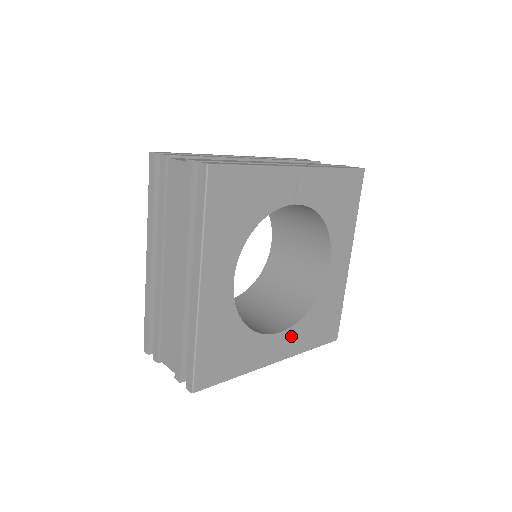
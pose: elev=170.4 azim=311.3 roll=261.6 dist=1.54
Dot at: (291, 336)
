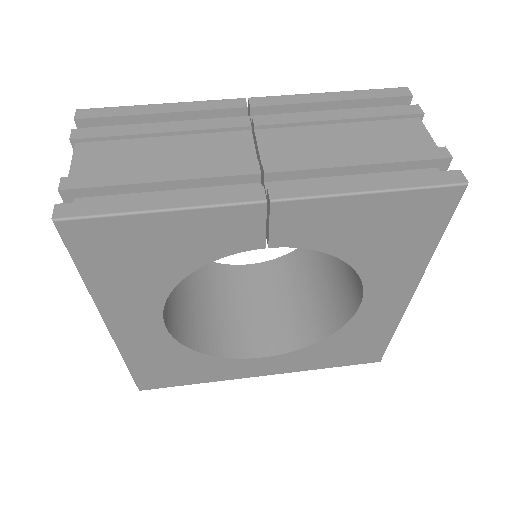
Dot at: (287, 359)
